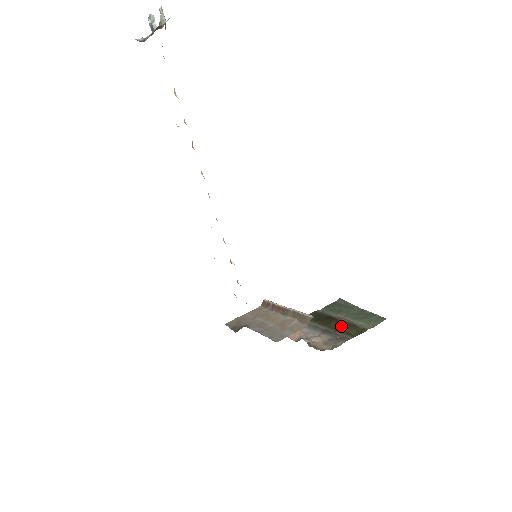
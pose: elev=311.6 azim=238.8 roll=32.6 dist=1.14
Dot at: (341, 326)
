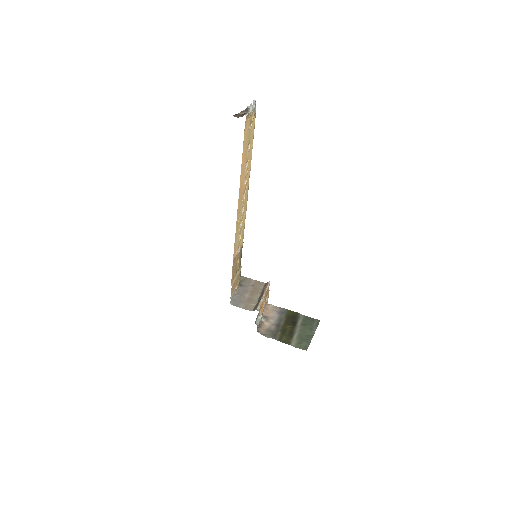
Dot at: (287, 331)
